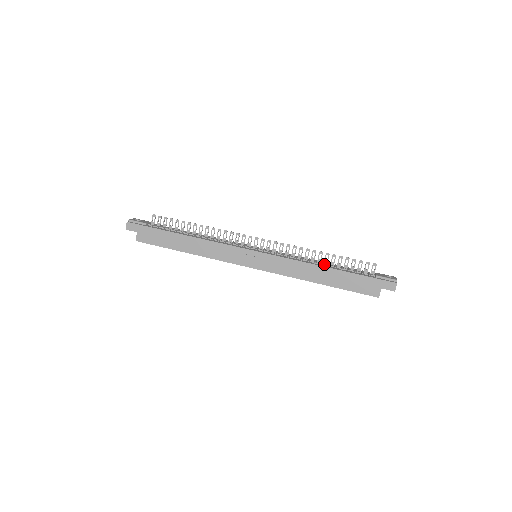
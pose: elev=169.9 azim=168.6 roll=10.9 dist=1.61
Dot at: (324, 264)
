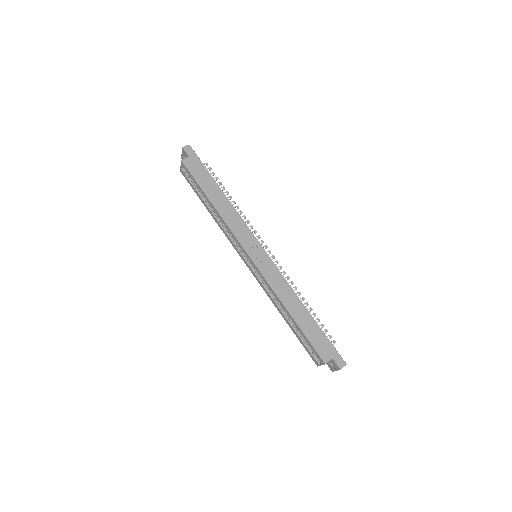
Dot at: occluded
